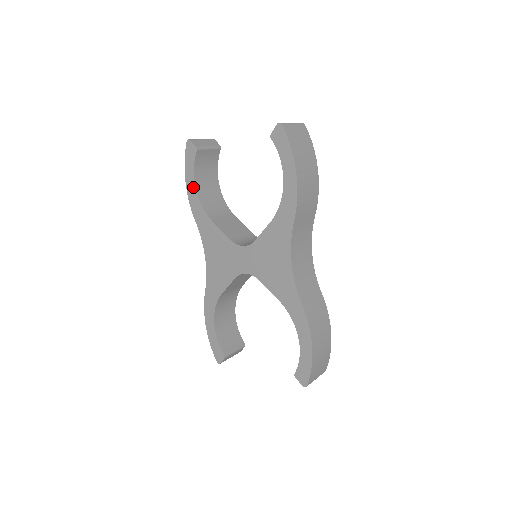
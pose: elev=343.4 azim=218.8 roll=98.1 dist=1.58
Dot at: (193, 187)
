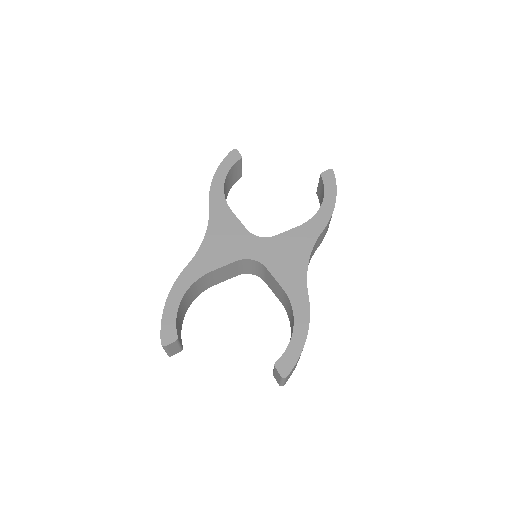
Dot at: (222, 180)
